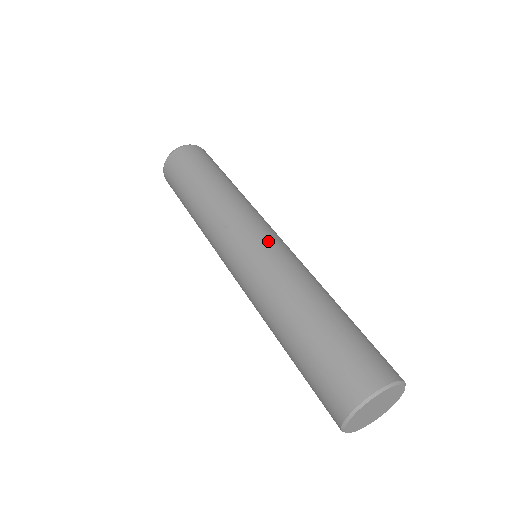
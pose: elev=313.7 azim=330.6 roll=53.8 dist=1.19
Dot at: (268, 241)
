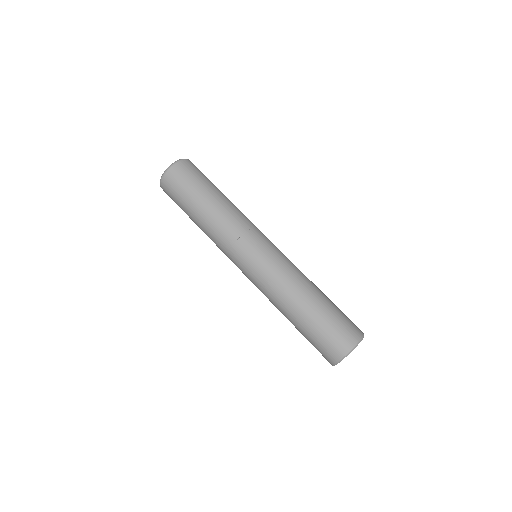
Dot at: (273, 249)
